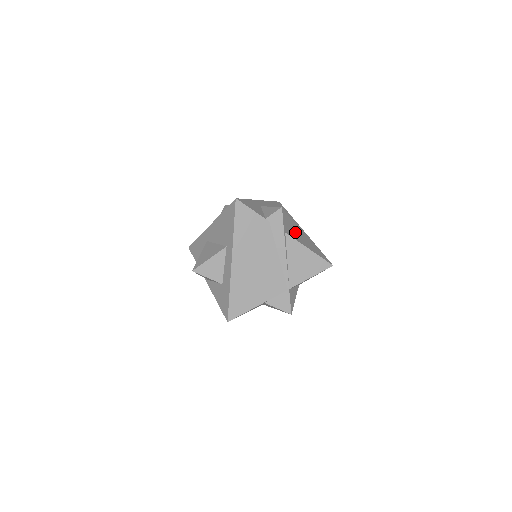
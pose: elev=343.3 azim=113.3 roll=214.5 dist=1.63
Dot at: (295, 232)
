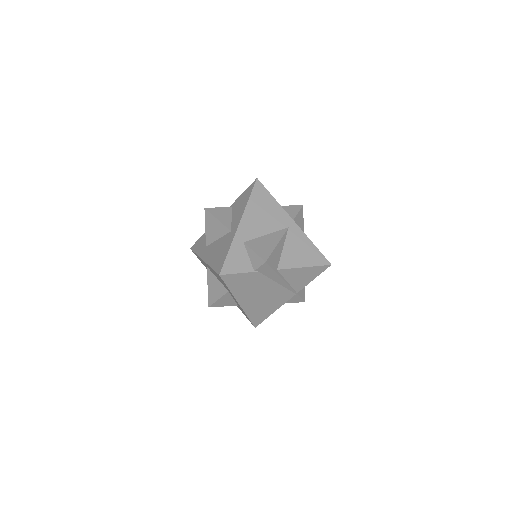
Dot at: (286, 246)
